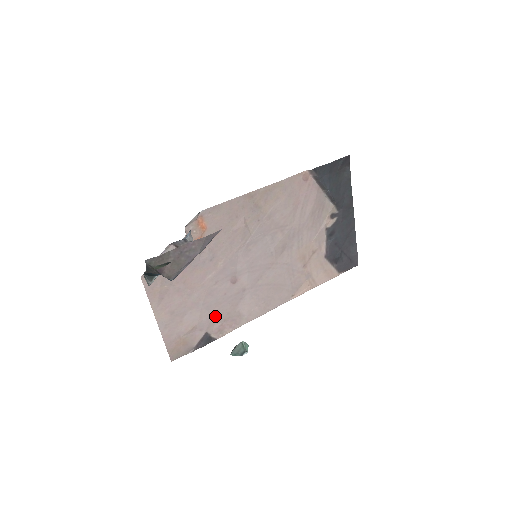
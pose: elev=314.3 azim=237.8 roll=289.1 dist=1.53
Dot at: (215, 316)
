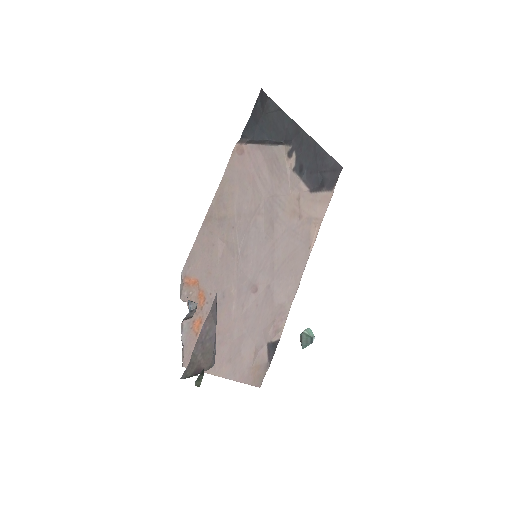
Dot at: (264, 327)
